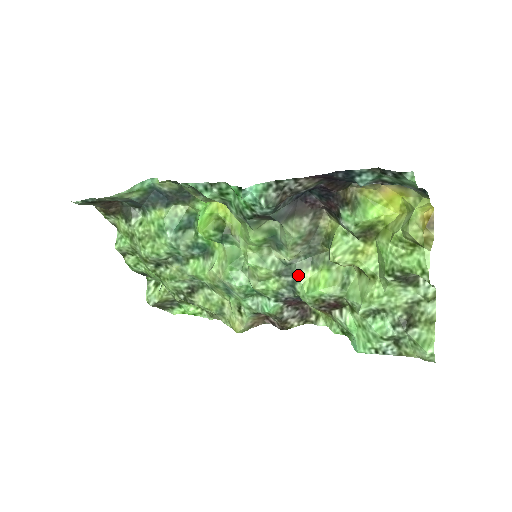
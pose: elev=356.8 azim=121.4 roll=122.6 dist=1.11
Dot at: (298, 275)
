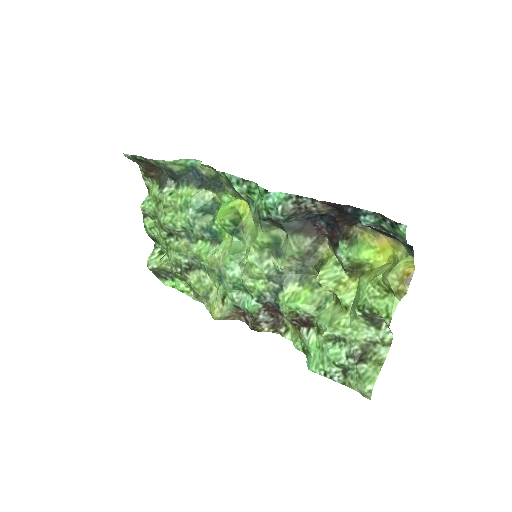
Dot at: (285, 285)
